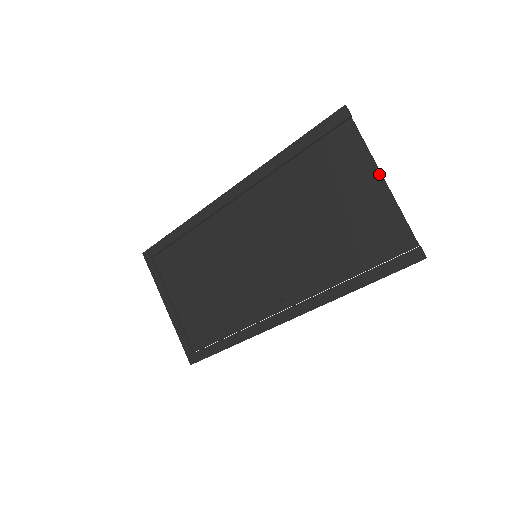
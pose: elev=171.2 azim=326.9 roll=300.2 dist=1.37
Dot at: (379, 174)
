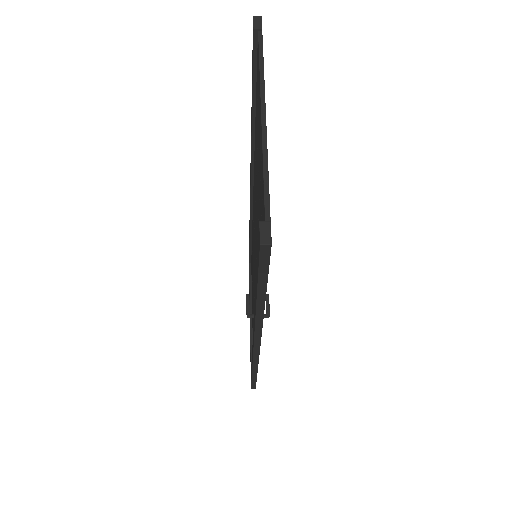
Dot at: (260, 105)
